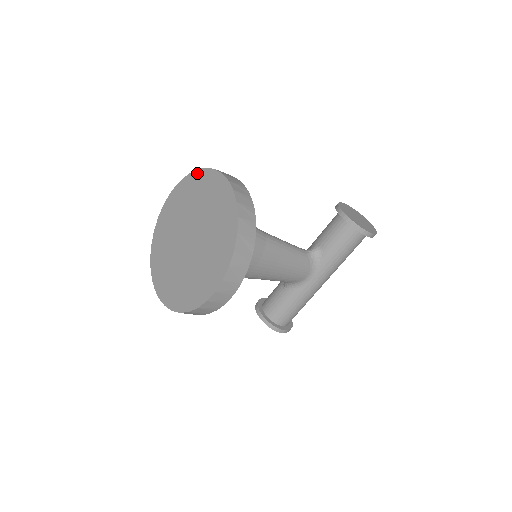
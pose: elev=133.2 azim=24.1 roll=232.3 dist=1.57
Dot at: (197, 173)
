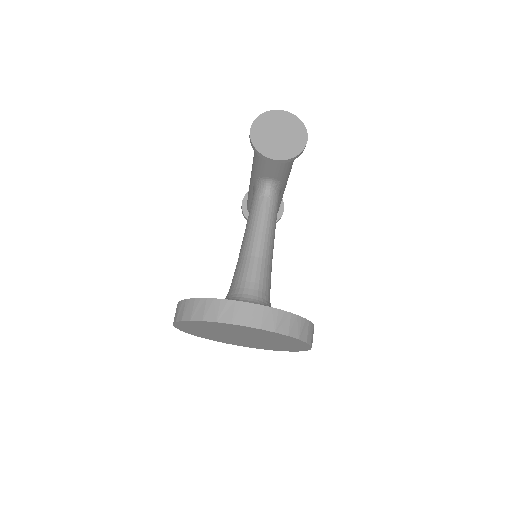
Dot at: (193, 322)
